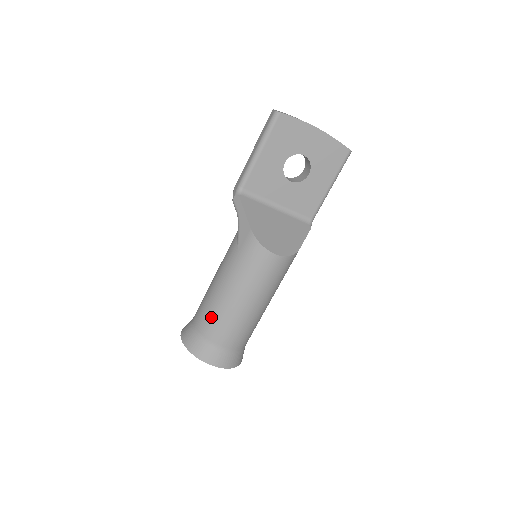
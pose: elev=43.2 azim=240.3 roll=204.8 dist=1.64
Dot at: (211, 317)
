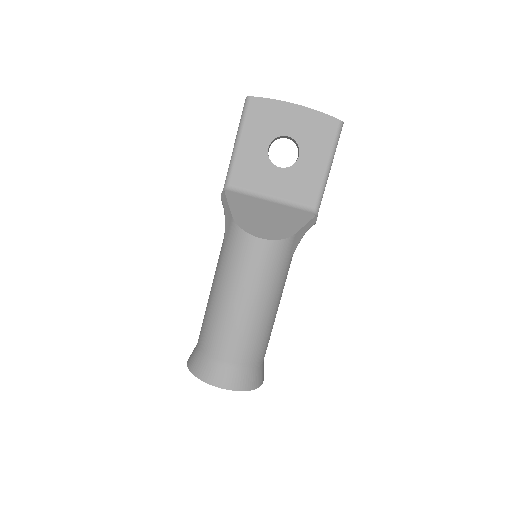
Dot at: (208, 328)
